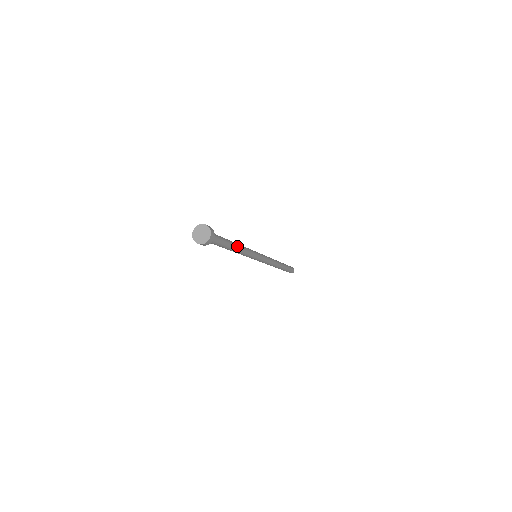
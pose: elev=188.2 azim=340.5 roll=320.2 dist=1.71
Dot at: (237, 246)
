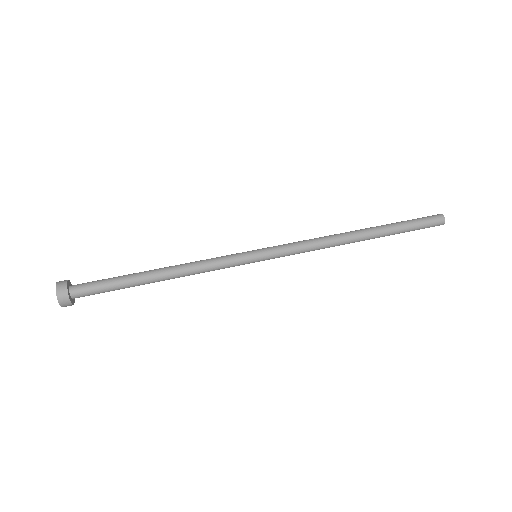
Dot at: (164, 275)
